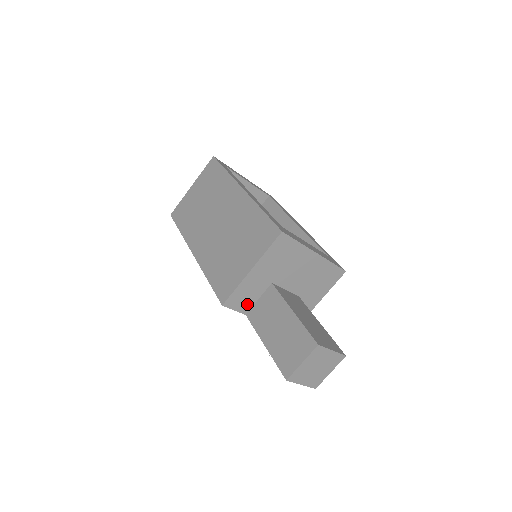
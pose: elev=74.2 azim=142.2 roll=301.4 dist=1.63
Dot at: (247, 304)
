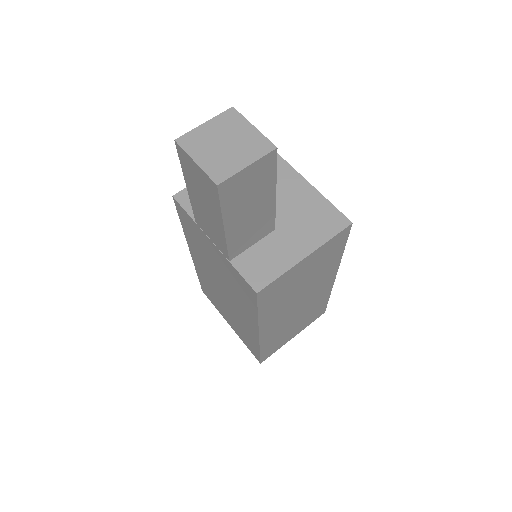
Dot at: occluded
